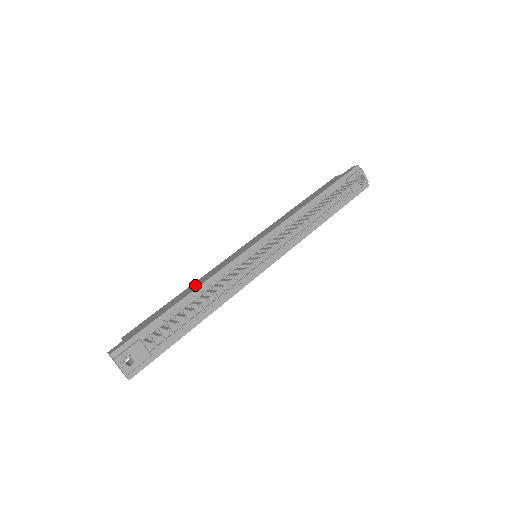
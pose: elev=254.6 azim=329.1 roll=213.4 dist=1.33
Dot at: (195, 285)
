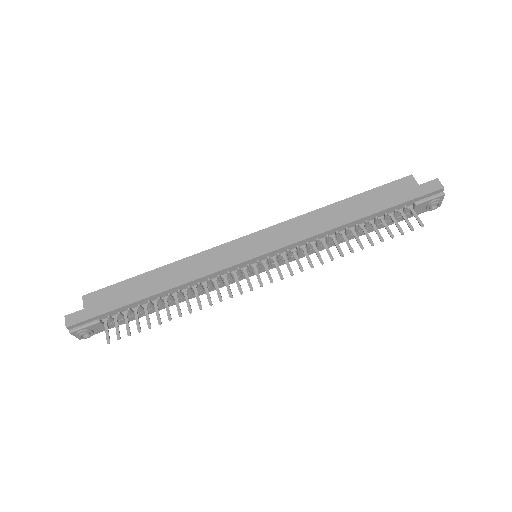
Dot at: (175, 274)
